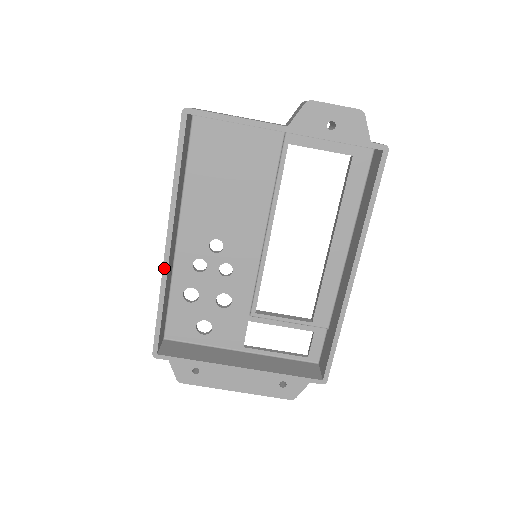
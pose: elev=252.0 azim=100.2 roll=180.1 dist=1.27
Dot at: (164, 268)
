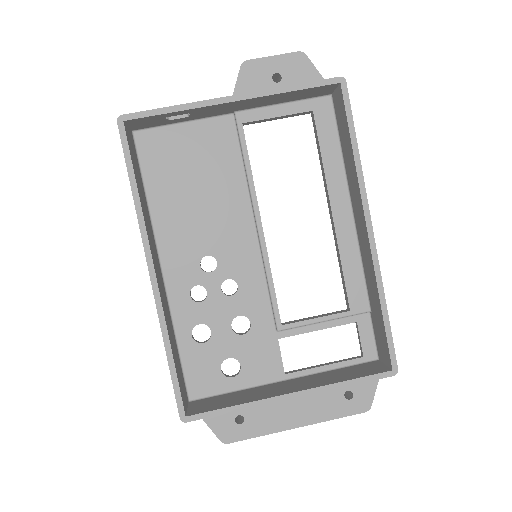
Dot at: (157, 303)
